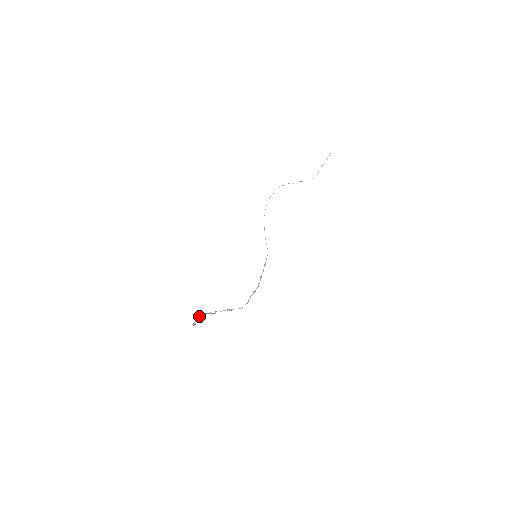
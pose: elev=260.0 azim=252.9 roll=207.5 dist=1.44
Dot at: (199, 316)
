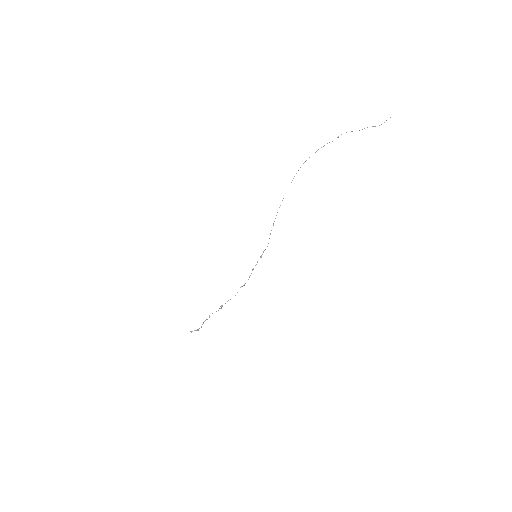
Dot at: occluded
